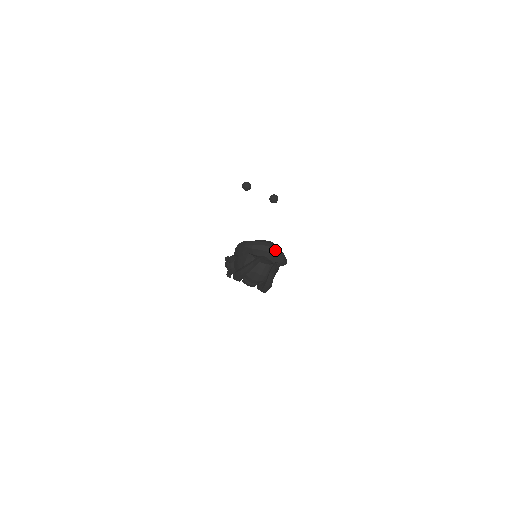
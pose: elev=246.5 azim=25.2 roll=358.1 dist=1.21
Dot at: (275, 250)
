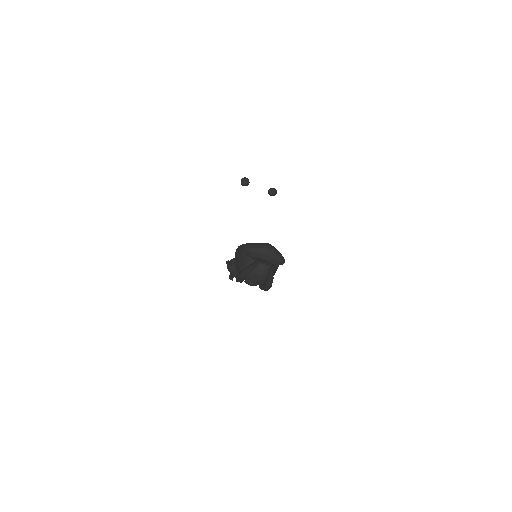
Dot at: (272, 251)
